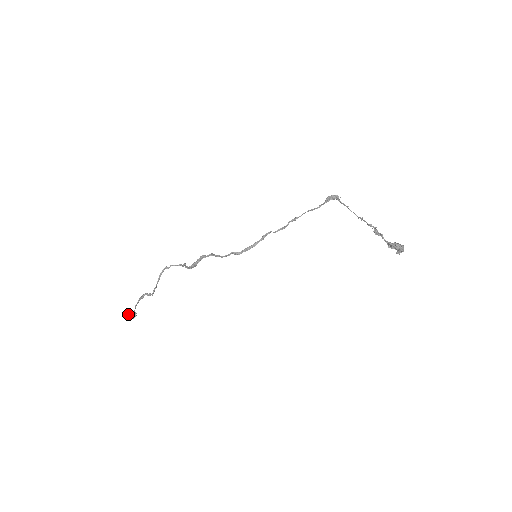
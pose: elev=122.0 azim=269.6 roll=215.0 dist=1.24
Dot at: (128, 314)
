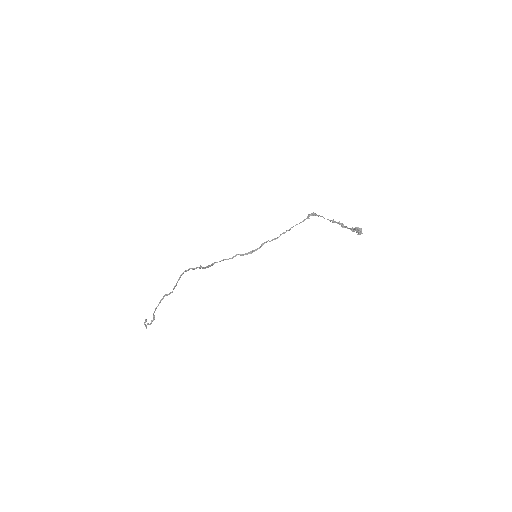
Dot at: (146, 325)
